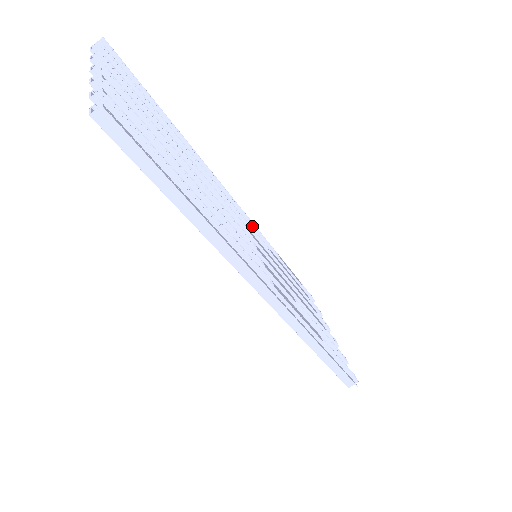
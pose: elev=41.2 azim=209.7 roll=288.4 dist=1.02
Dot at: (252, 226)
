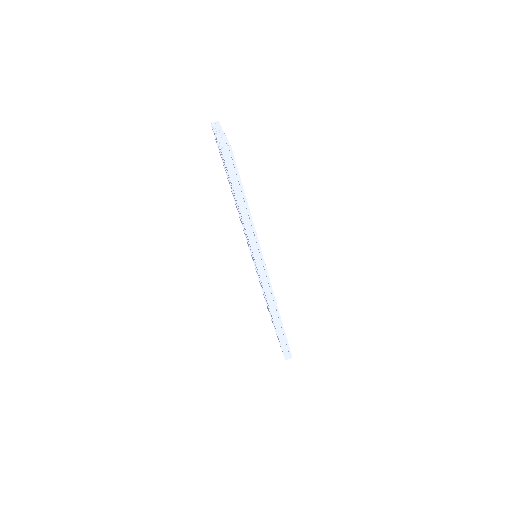
Dot at: occluded
